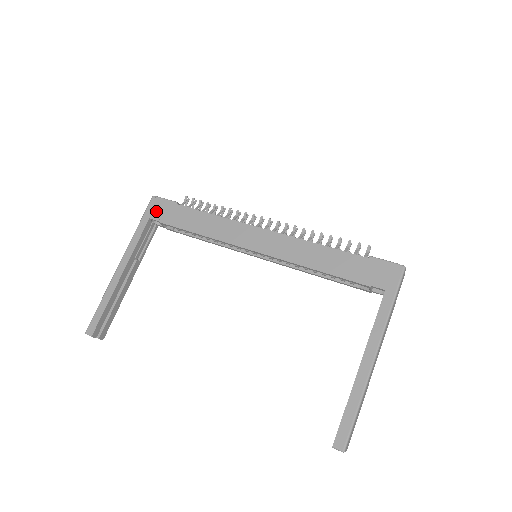
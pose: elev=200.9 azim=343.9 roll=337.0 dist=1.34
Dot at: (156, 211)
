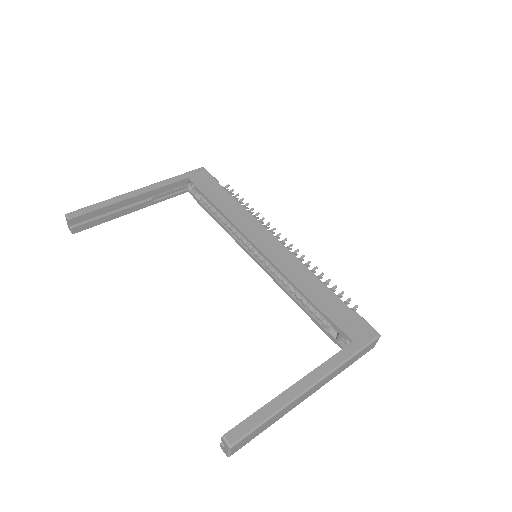
Dot at: (198, 177)
